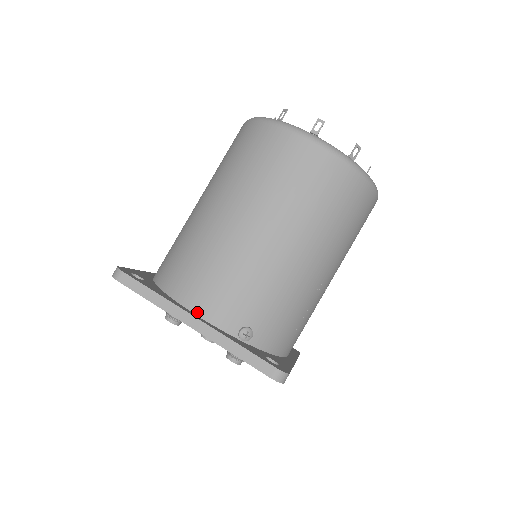
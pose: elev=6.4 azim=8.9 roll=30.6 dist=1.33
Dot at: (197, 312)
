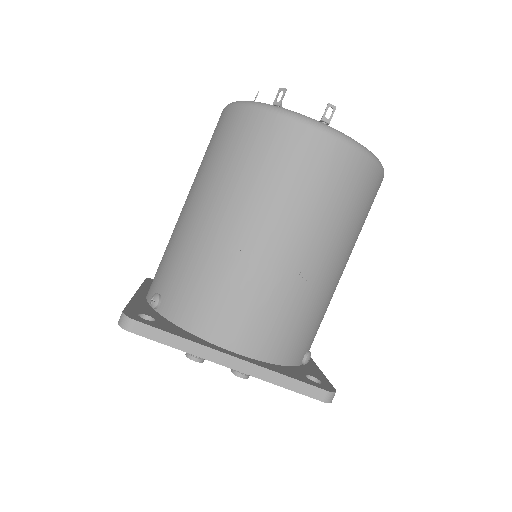
Dot at: occluded
